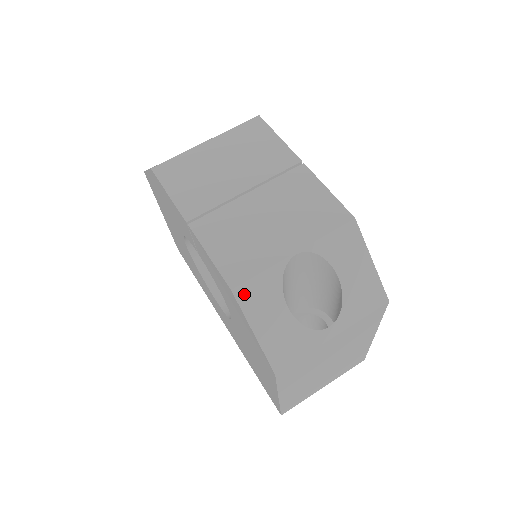
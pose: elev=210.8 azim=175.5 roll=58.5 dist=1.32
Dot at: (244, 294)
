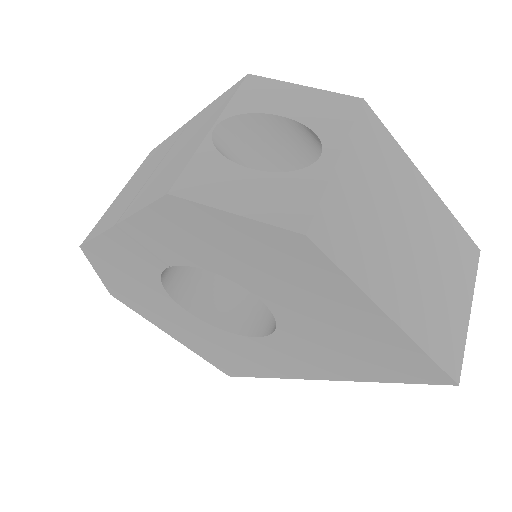
Dot at: (186, 188)
